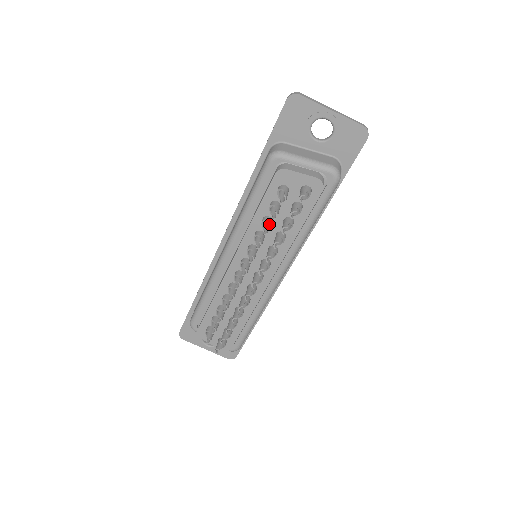
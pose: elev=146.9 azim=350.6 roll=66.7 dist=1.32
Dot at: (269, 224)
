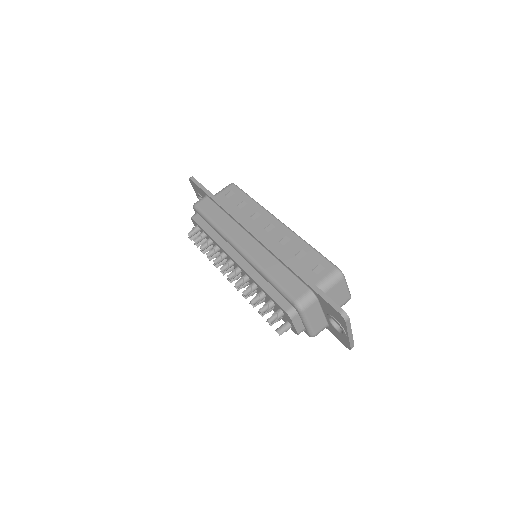
Dot at: occluded
